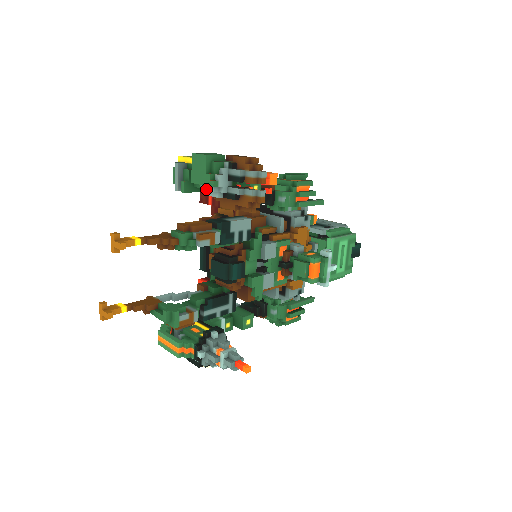
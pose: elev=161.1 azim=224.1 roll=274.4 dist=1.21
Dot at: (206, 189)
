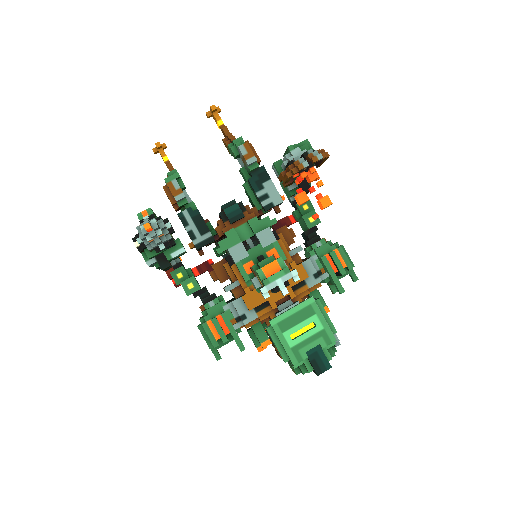
Dot at: (284, 157)
